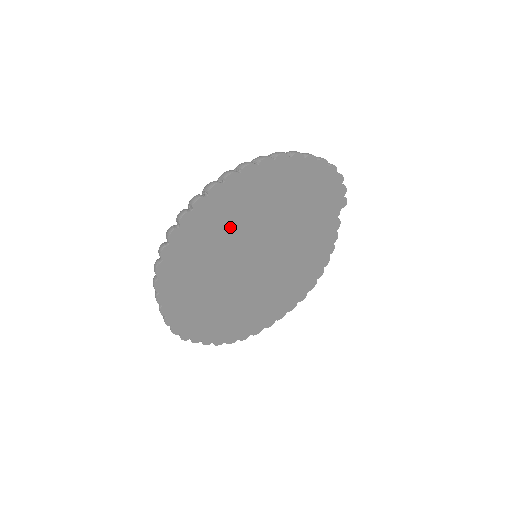
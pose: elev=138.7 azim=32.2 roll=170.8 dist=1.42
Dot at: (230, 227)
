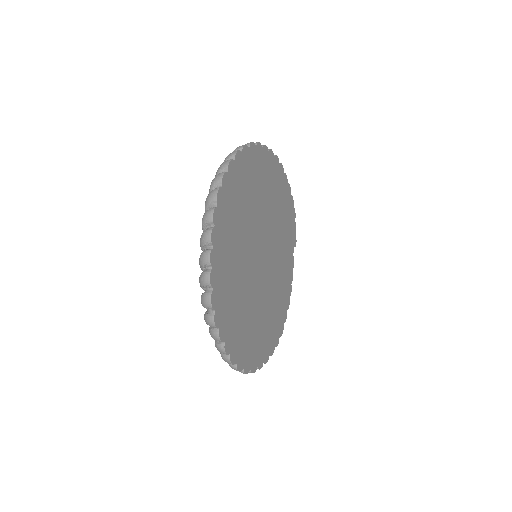
Dot at: (254, 196)
